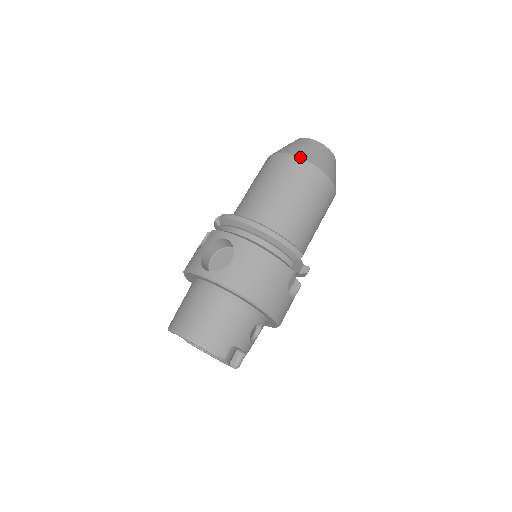
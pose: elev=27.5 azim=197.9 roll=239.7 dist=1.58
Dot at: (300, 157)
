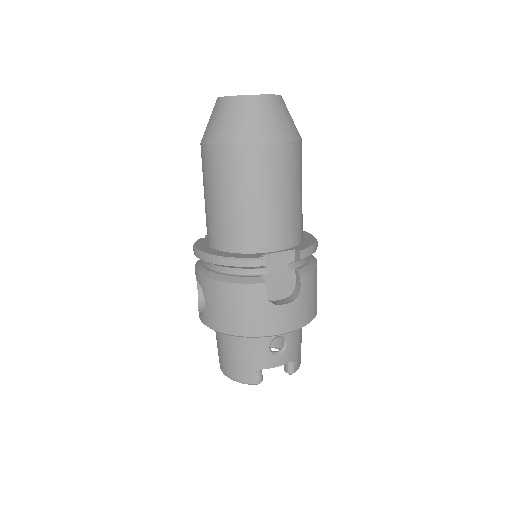
Dot at: (208, 144)
